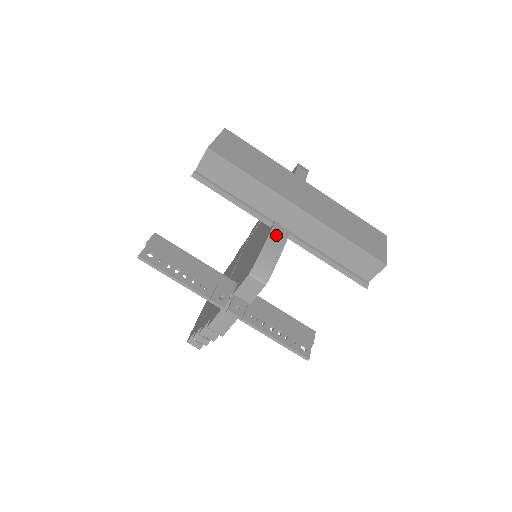
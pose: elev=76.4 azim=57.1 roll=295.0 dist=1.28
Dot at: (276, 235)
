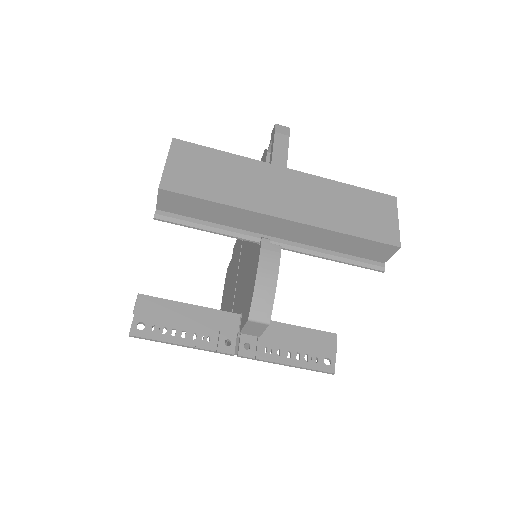
Dot at: (267, 258)
